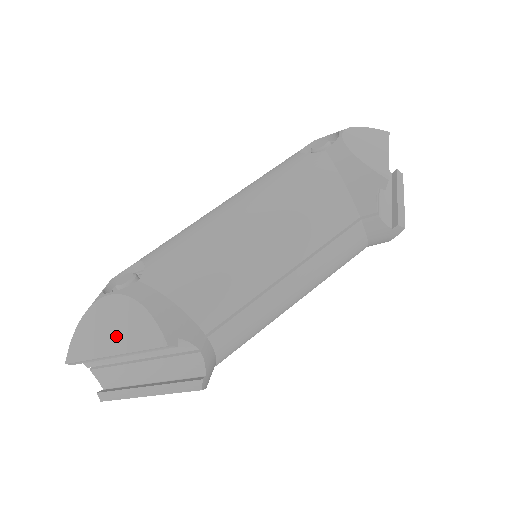
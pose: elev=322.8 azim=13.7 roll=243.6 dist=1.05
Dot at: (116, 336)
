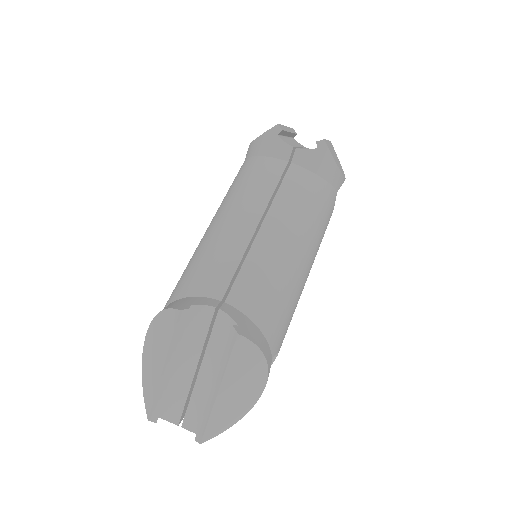
Dot at: (159, 353)
